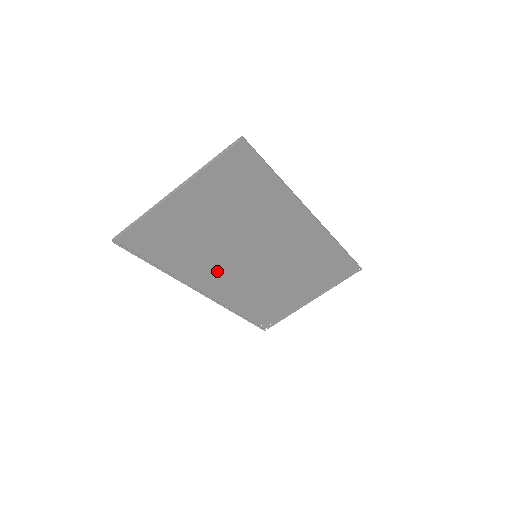
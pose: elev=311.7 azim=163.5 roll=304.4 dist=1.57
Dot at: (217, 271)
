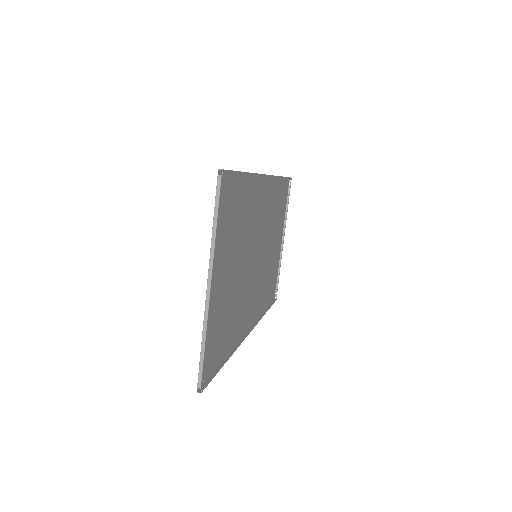
Dot at: (246, 303)
